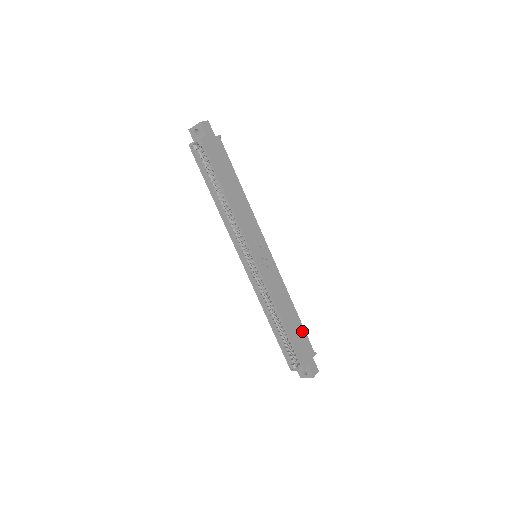
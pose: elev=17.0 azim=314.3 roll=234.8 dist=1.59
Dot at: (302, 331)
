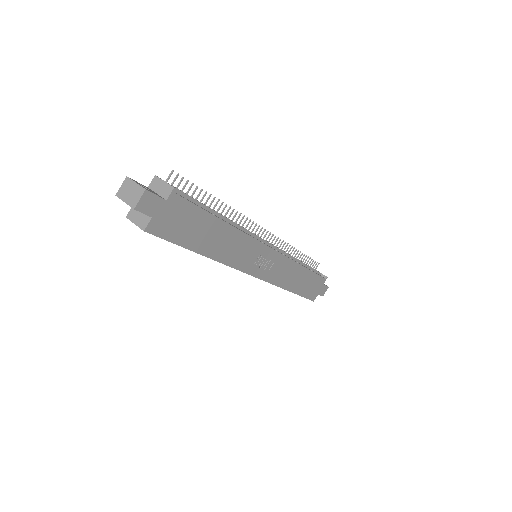
Dot at: (313, 277)
